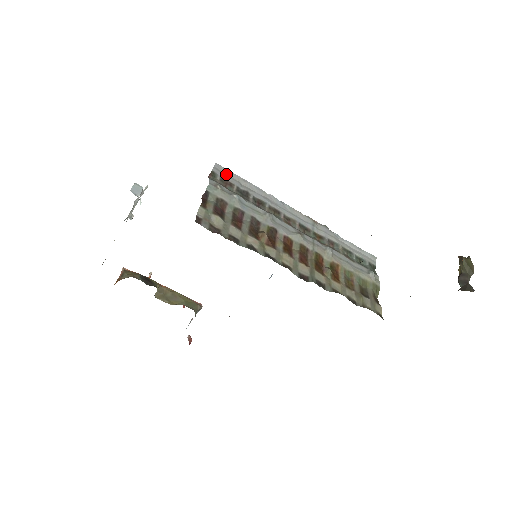
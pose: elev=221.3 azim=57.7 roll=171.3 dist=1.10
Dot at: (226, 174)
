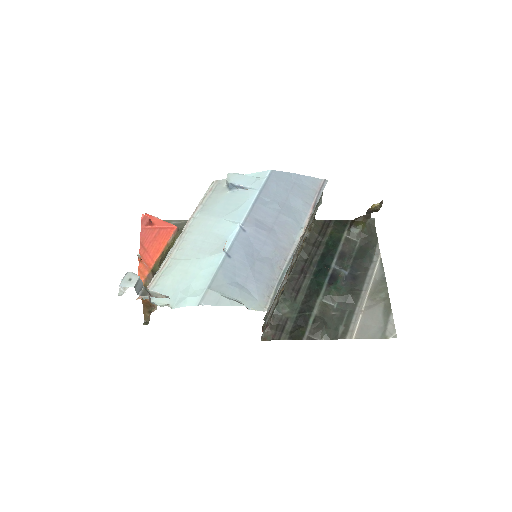
Dot at: (271, 304)
